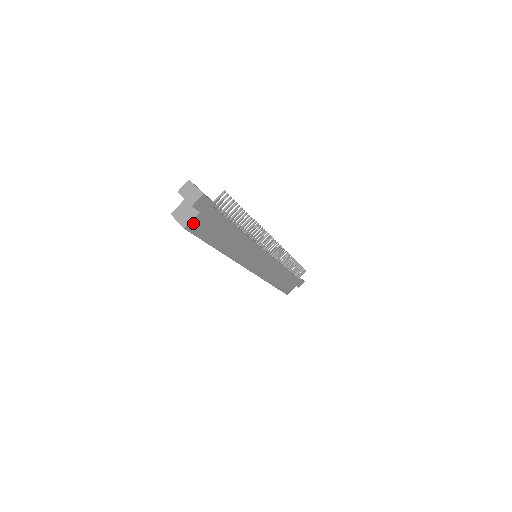
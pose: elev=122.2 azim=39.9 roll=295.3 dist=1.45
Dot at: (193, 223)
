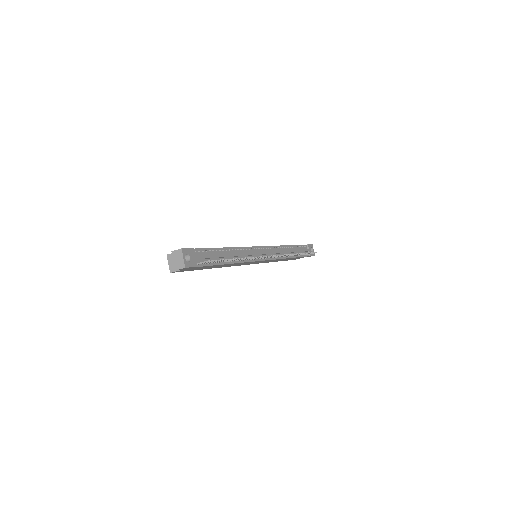
Dot at: (179, 271)
